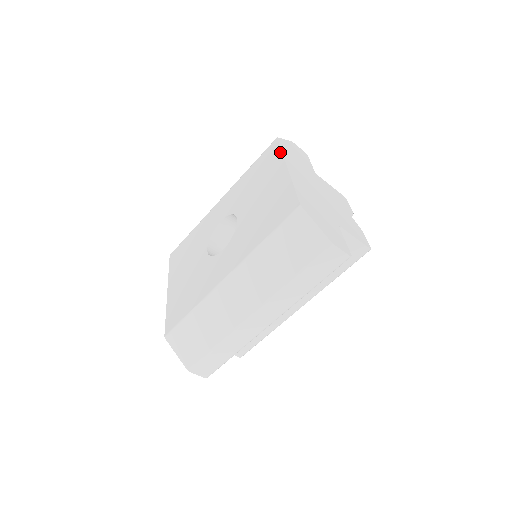
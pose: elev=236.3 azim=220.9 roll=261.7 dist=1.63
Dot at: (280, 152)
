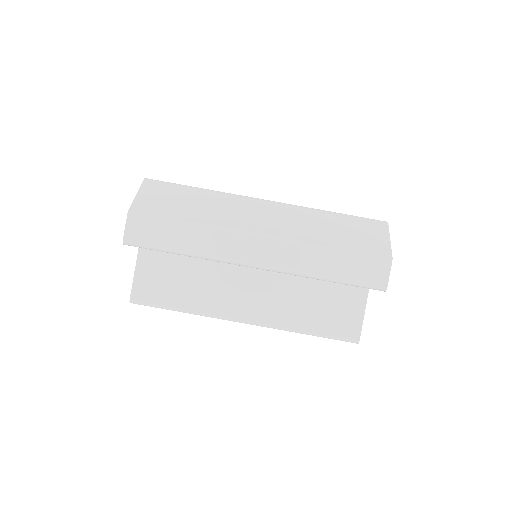
Dot at: occluded
